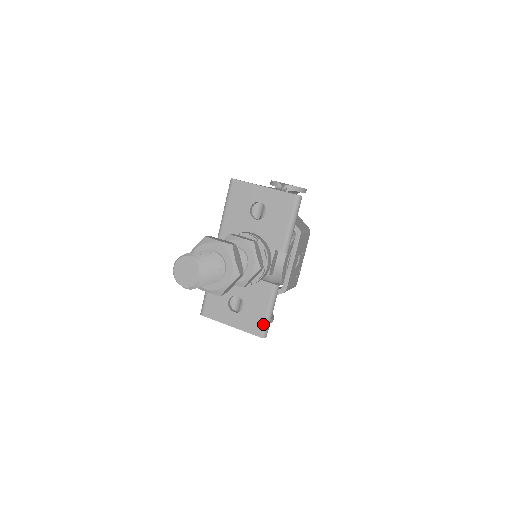
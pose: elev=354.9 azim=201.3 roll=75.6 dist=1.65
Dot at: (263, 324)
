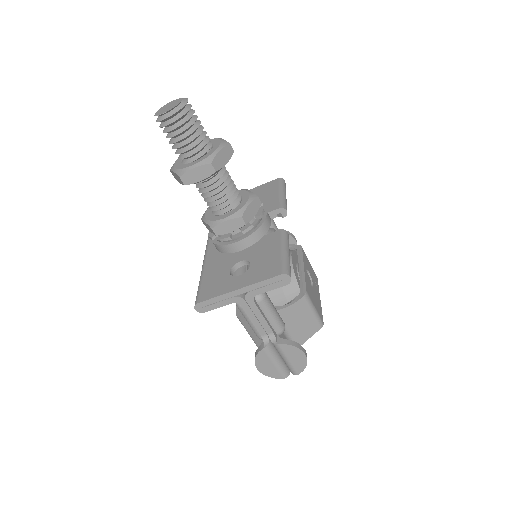
Dot at: (280, 262)
